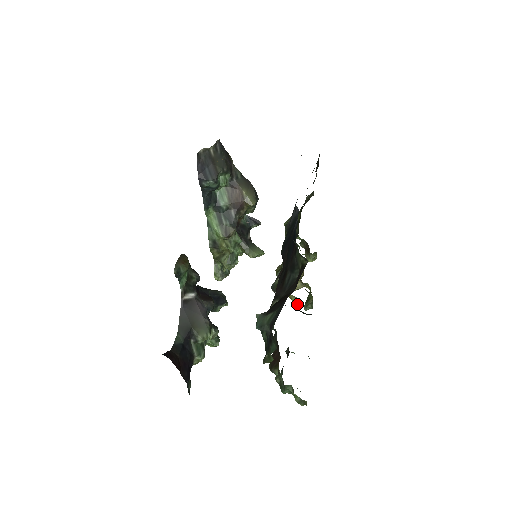
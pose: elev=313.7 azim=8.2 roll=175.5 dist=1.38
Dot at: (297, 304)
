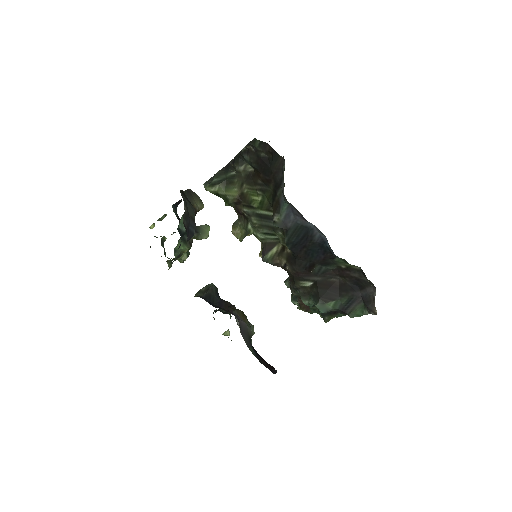
Dot at: occluded
